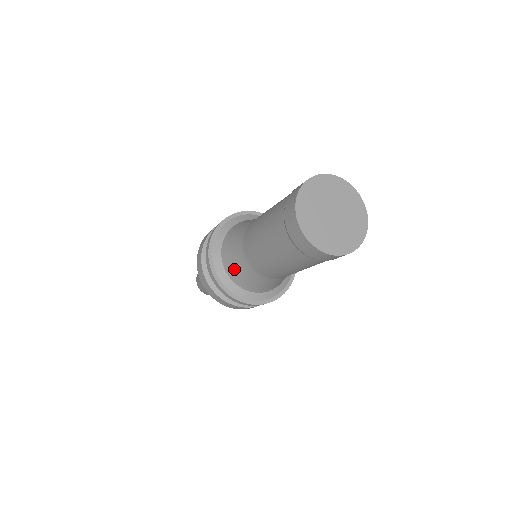
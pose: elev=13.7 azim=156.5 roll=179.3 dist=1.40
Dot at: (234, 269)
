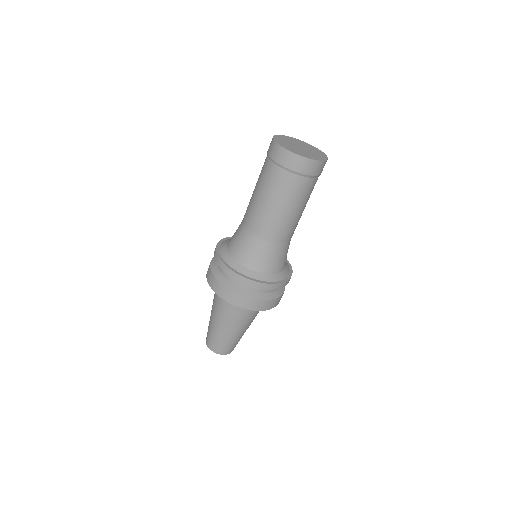
Dot at: (233, 237)
